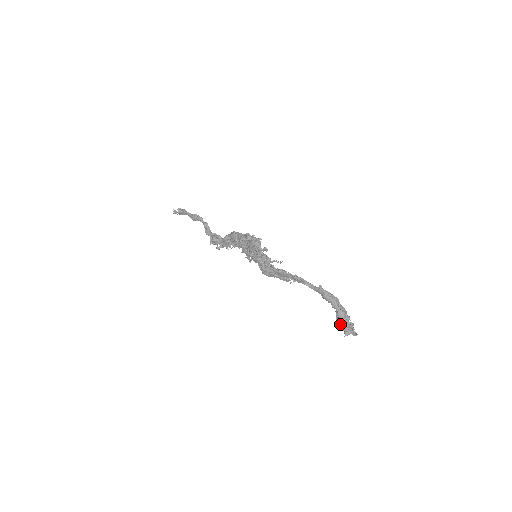
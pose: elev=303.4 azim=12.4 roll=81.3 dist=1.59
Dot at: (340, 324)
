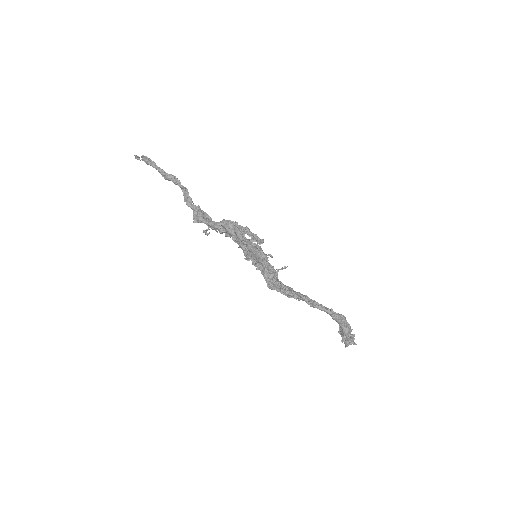
Dot at: (342, 337)
